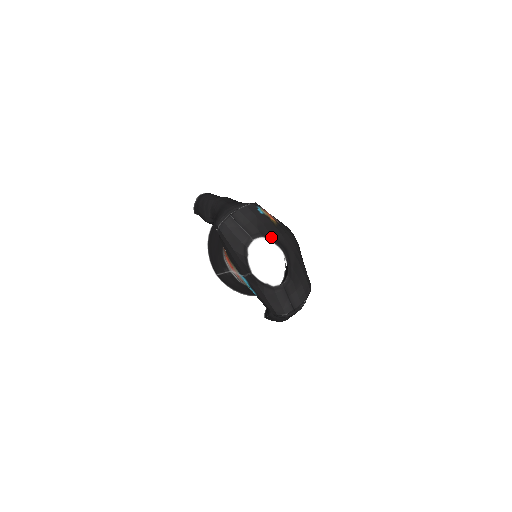
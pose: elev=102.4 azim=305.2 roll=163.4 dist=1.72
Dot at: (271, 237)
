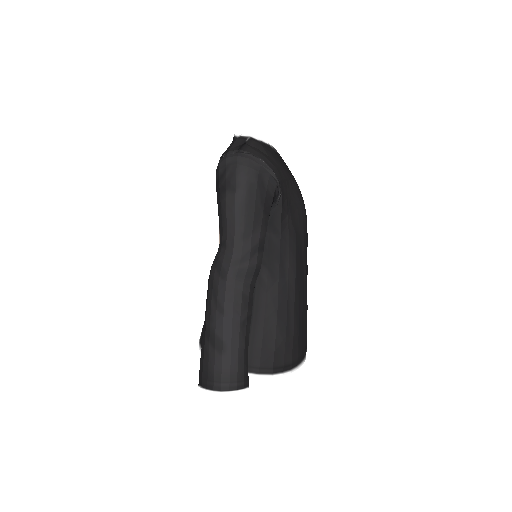
Dot at: occluded
